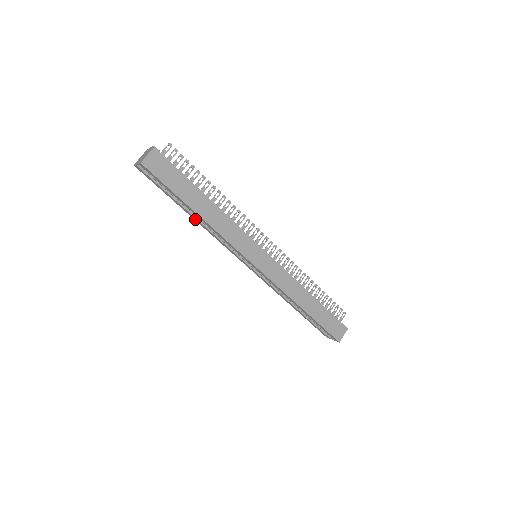
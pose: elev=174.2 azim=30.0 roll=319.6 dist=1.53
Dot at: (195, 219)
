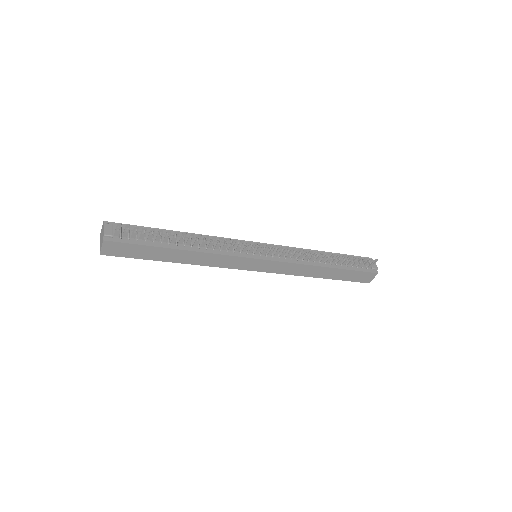
Dot at: occluded
